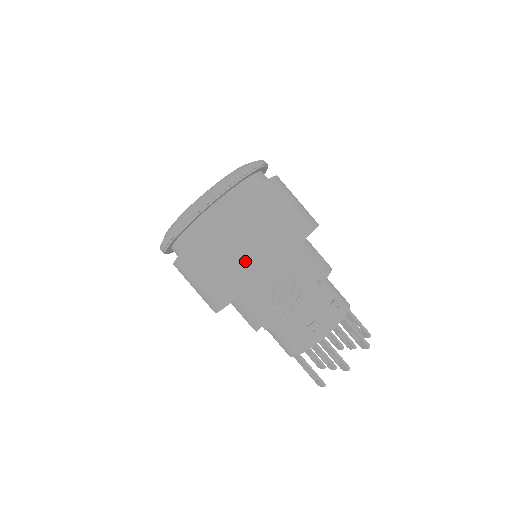
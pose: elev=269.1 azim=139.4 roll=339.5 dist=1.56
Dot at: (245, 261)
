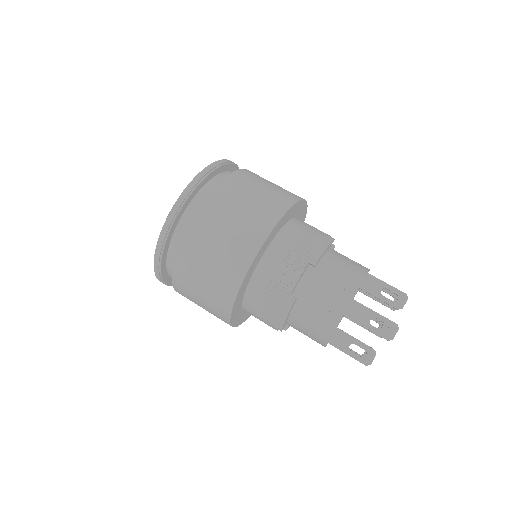
Dot at: (280, 190)
